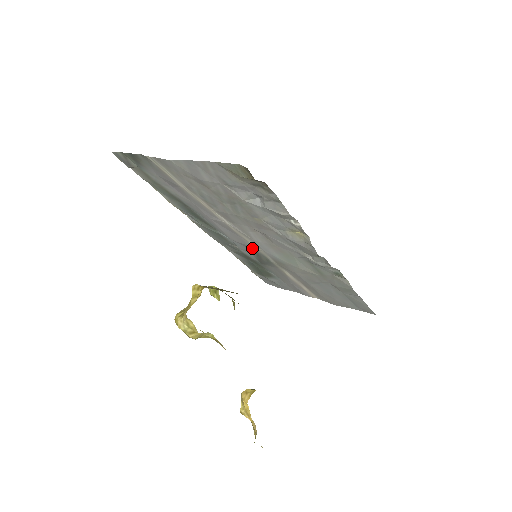
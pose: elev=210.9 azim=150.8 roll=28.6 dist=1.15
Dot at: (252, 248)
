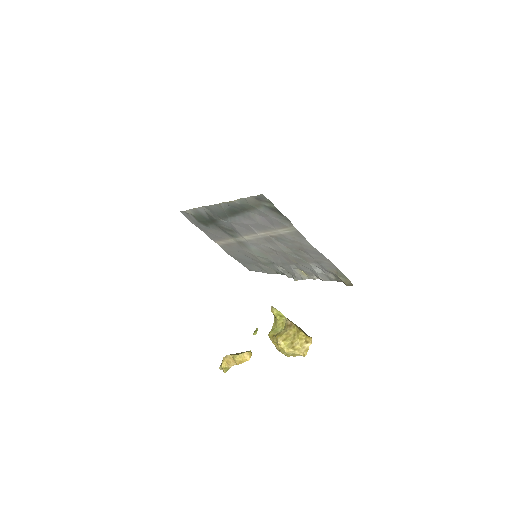
Dot at: (238, 232)
